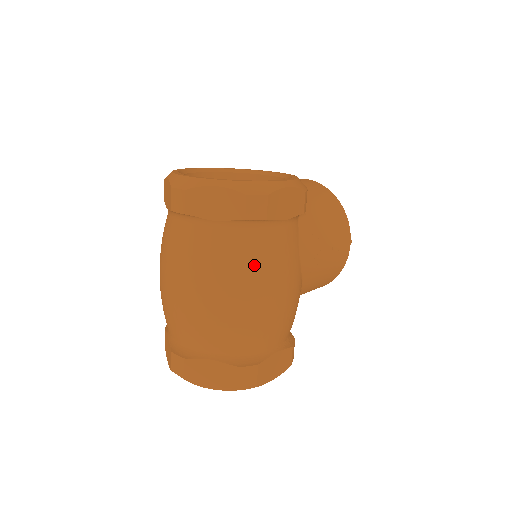
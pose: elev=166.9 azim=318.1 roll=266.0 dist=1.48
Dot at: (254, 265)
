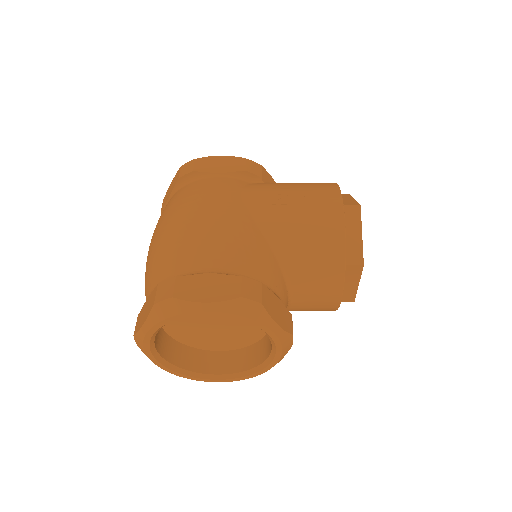
Dot at: (181, 200)
